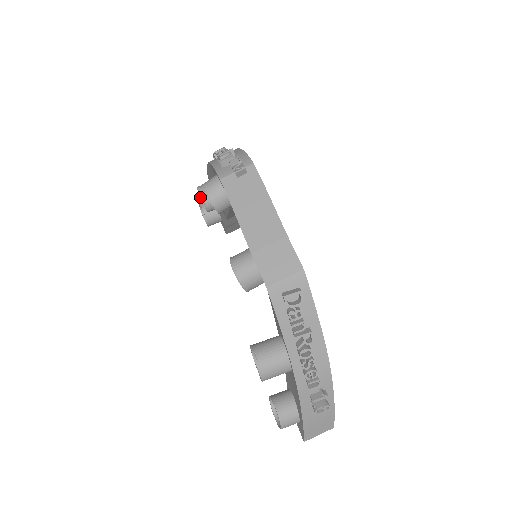
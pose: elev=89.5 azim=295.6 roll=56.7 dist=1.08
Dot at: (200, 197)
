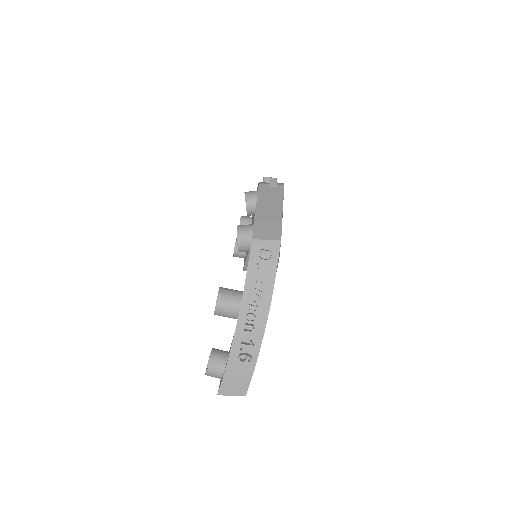
Dot at: (240, 220)
